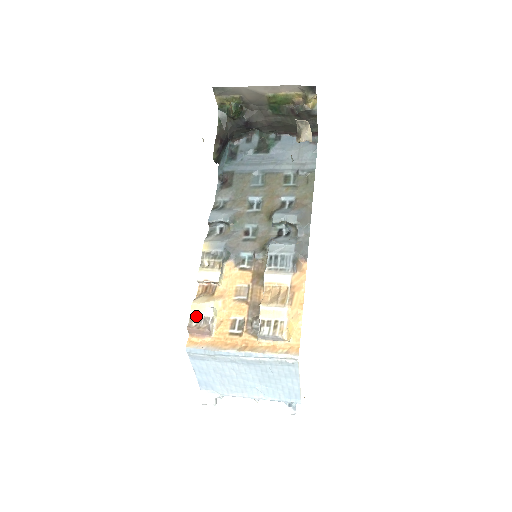
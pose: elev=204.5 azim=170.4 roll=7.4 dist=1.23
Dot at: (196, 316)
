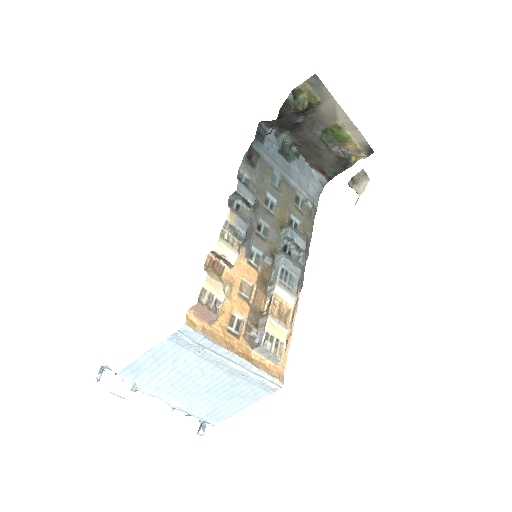
Dot at: (208, 293)
